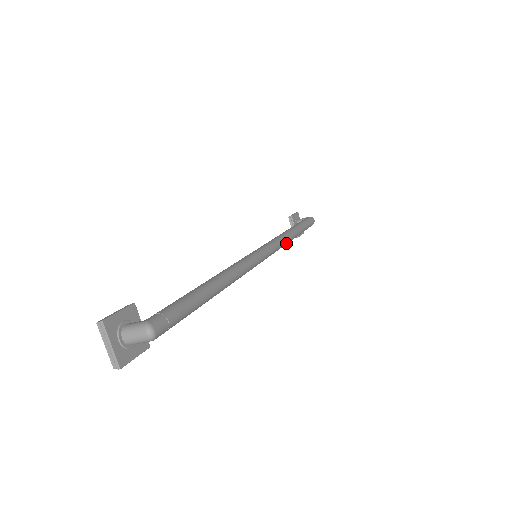
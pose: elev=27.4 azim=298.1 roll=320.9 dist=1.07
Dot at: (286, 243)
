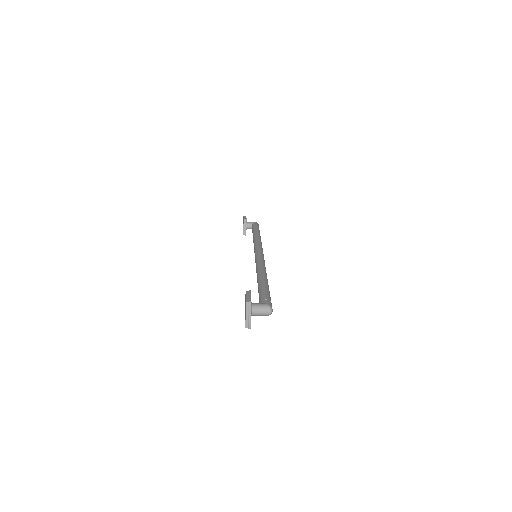
Dot at: occluded
